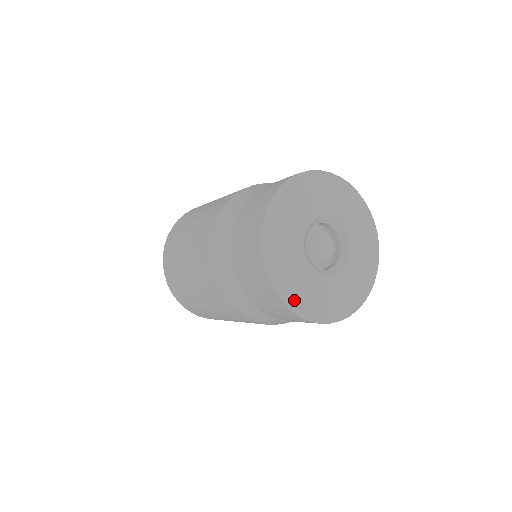
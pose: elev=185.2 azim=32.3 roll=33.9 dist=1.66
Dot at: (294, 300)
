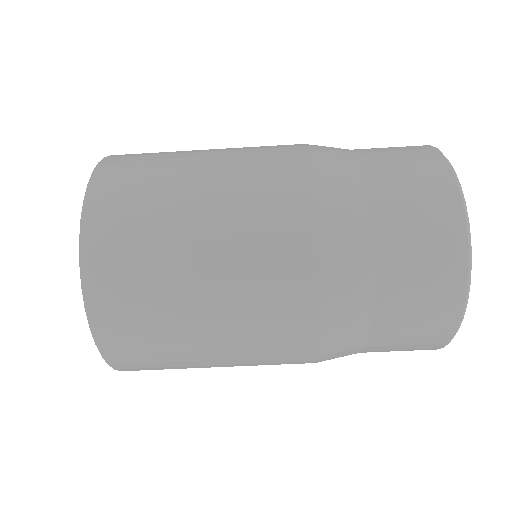
Dot at: occluded
